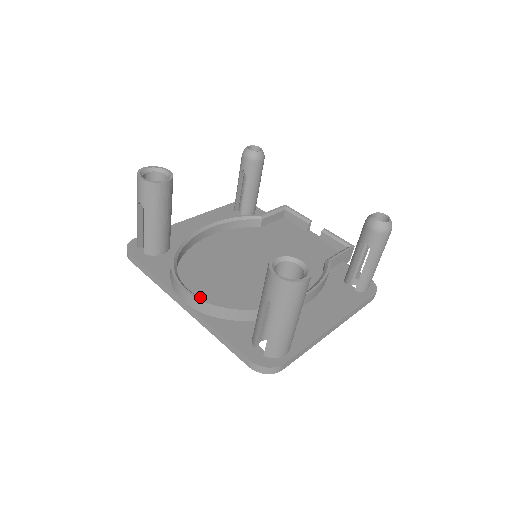
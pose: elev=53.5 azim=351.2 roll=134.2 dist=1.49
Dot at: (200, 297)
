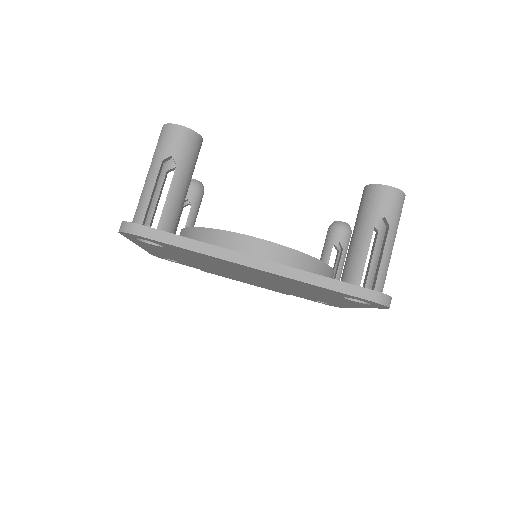
Dot at: occluded
